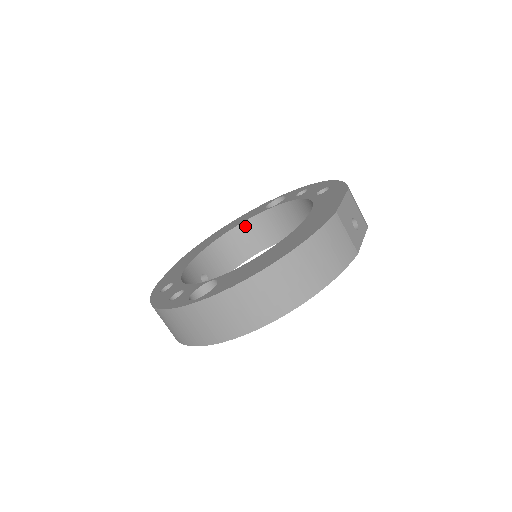
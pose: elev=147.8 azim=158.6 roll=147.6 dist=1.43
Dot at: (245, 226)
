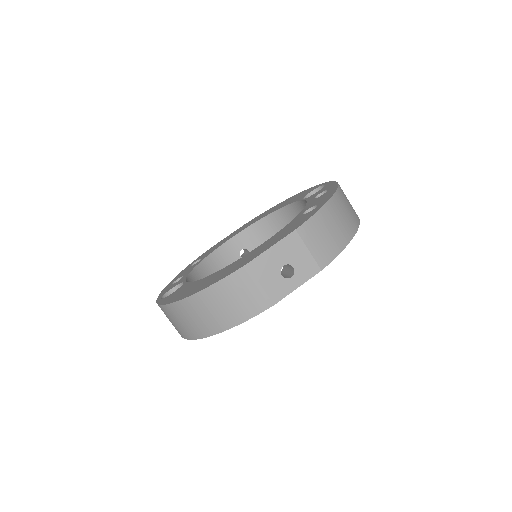
Dot at: (288, 210)
